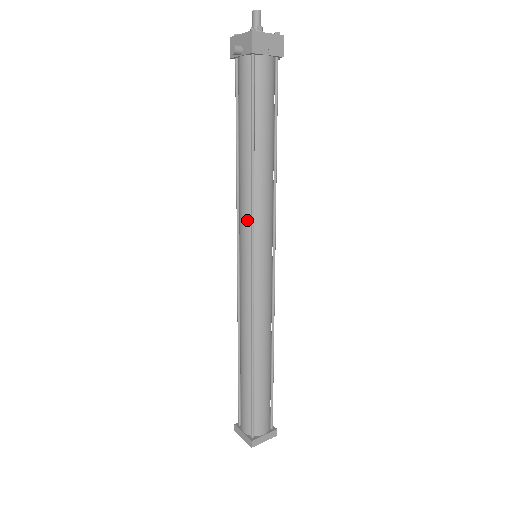
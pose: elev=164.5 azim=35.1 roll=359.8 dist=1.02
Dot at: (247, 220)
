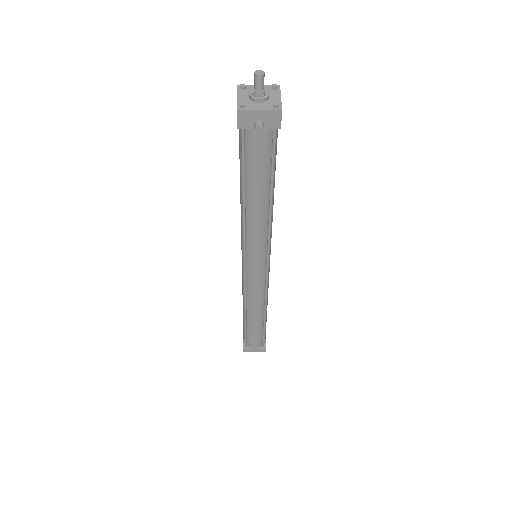
Dot at: (263, 244)
